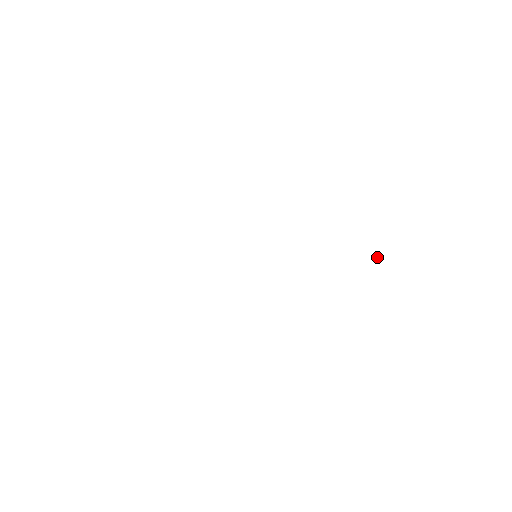
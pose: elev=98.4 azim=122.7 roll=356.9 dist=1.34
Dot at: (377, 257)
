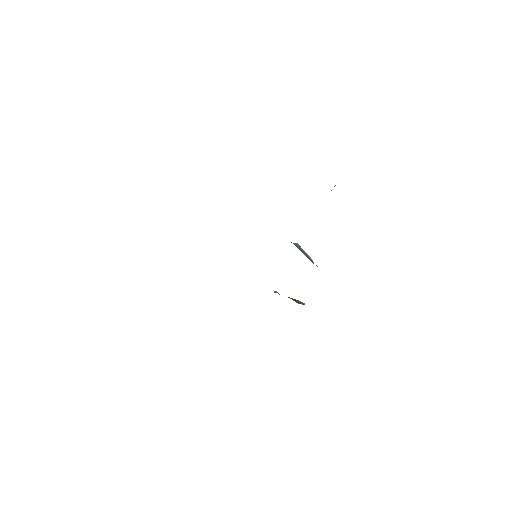
Dot at: occluded
